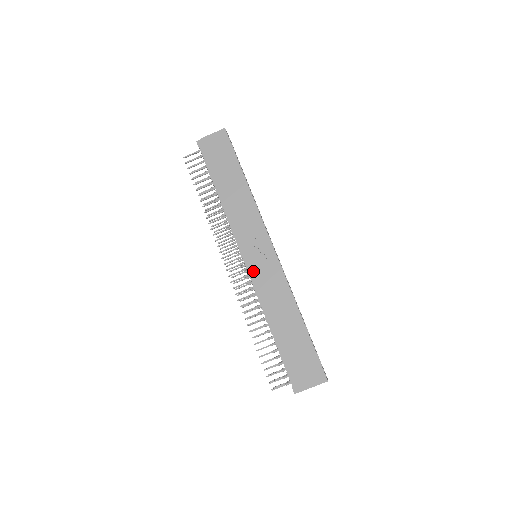
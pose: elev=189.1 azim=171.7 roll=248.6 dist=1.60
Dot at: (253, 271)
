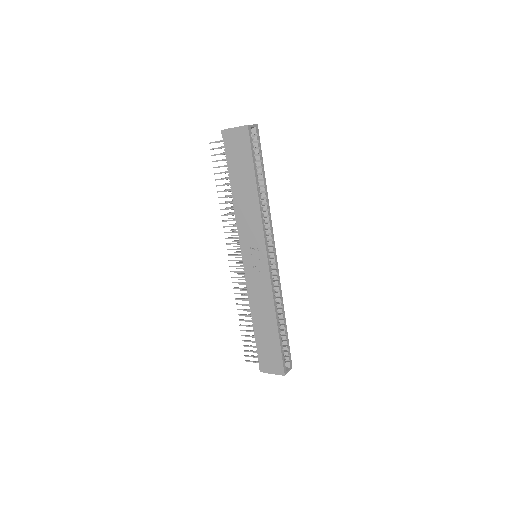
Dot at: (248, 272)
